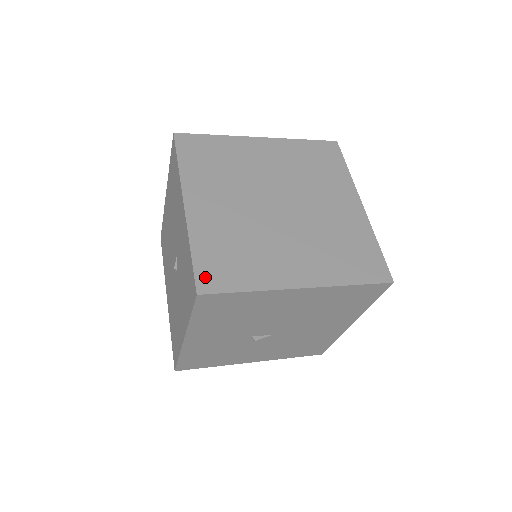
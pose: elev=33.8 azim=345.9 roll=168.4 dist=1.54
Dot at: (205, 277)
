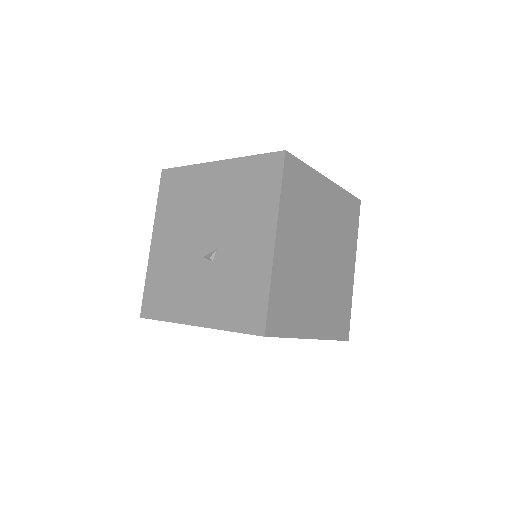
Dot at: (272, 320)
